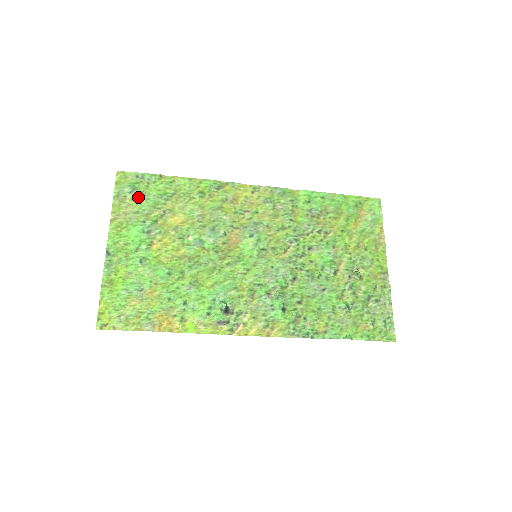
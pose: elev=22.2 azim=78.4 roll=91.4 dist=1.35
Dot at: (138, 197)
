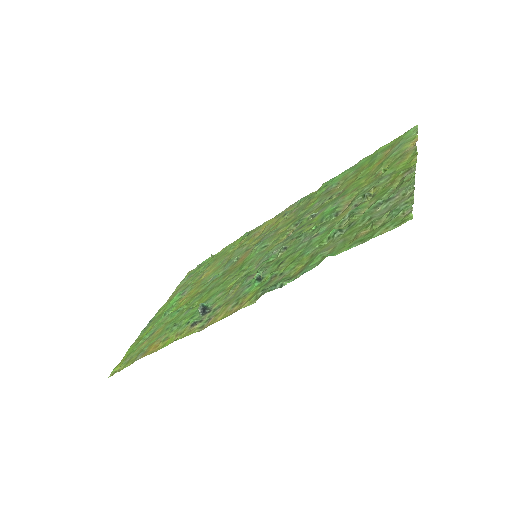
Dot at: (191, 277)
